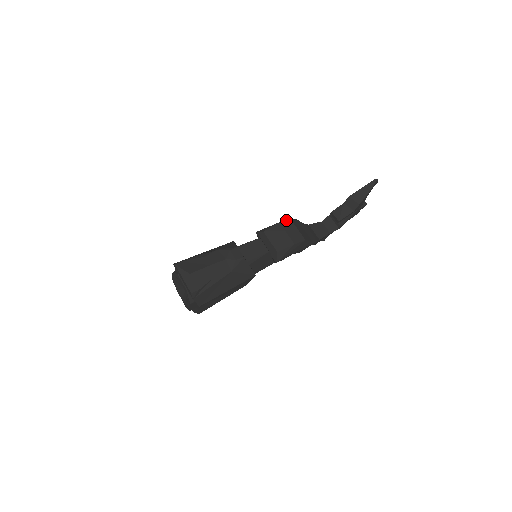
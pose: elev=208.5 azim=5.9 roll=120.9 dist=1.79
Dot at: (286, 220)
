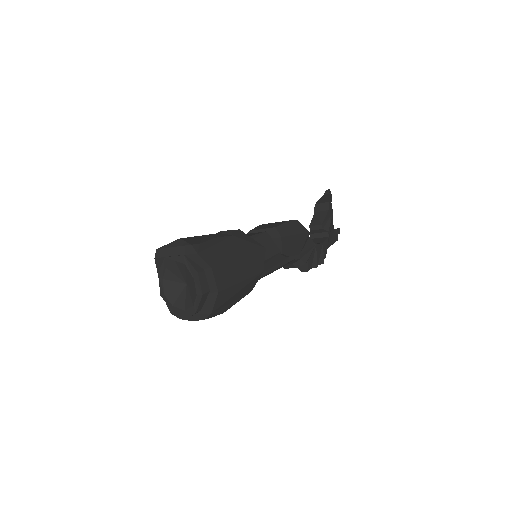
Dot at: occluded
